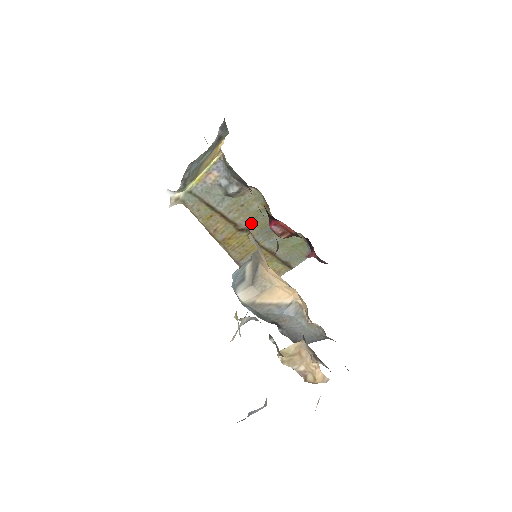
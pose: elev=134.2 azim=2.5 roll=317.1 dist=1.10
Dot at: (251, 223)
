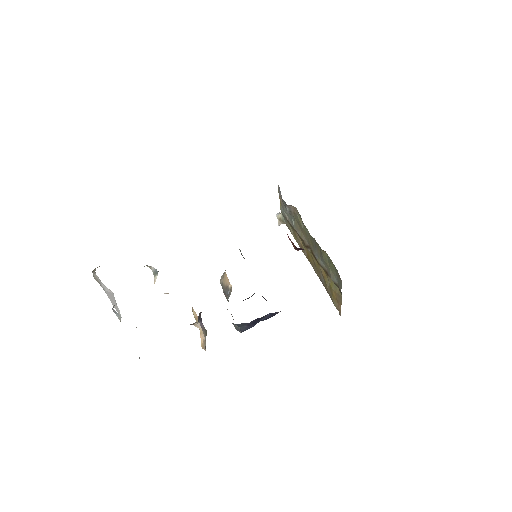
Dot at: (308, 240)
